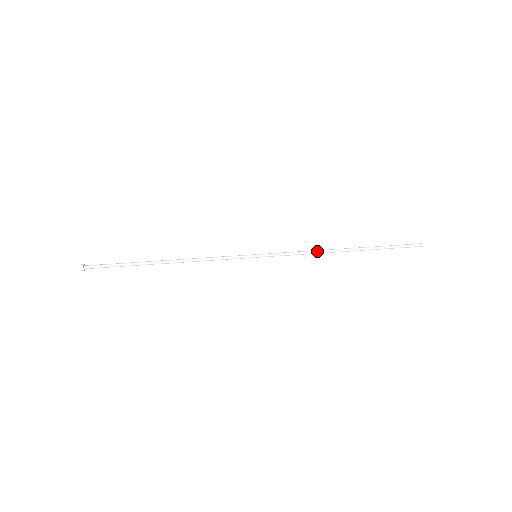
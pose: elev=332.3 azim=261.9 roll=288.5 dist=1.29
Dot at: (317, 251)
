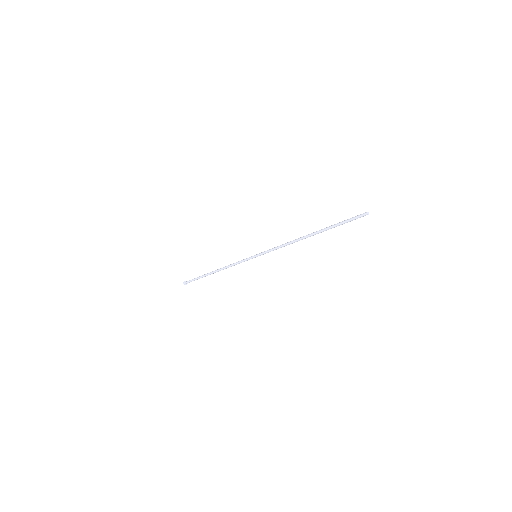
Dot at: (289, 242)
